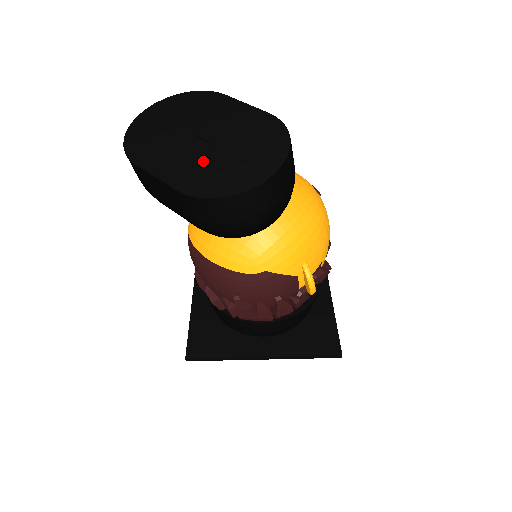
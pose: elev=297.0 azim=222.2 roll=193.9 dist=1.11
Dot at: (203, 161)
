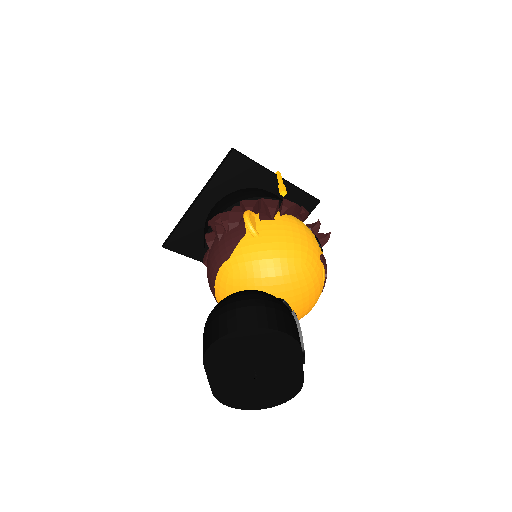
Dot at: (241, 386)
